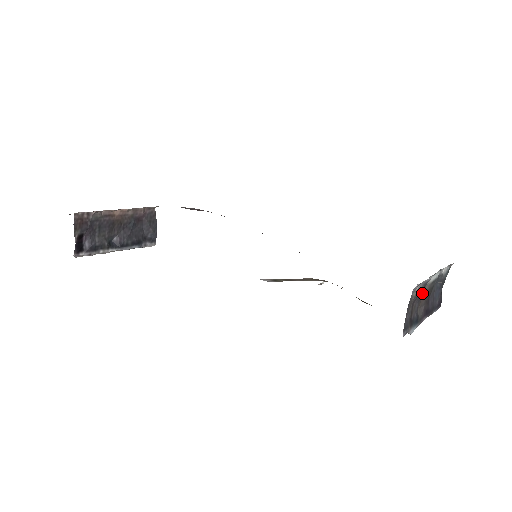
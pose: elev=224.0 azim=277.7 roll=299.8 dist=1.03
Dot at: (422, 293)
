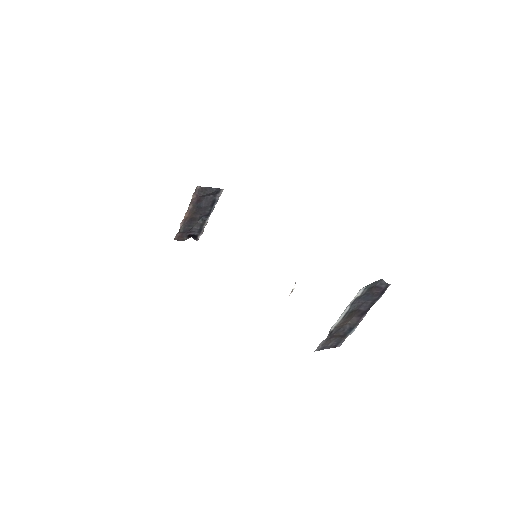
Dot at: (335, 331)
